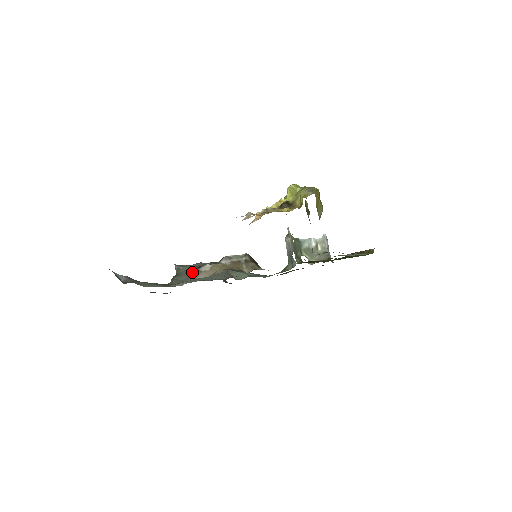
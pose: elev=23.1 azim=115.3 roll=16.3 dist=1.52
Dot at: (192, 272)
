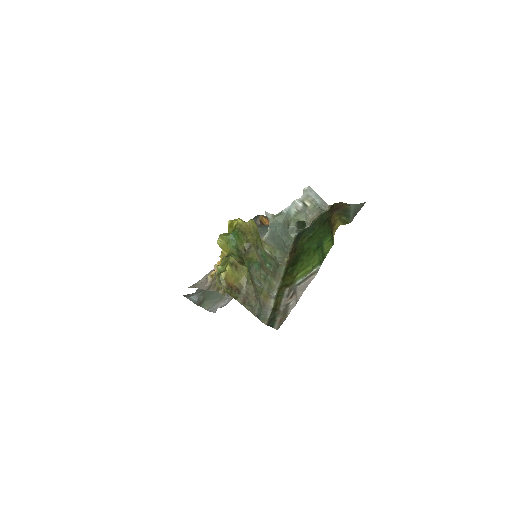
Dot at: occluded
